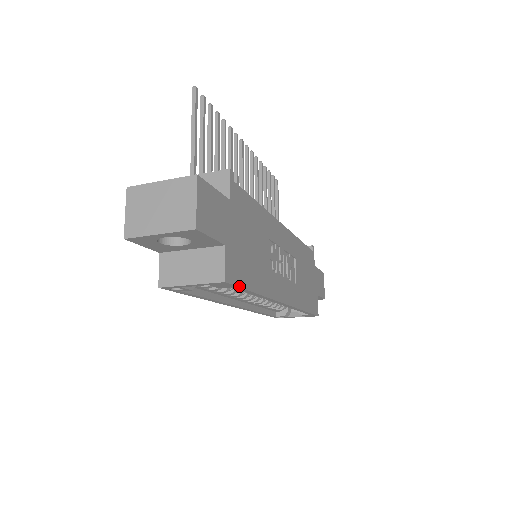
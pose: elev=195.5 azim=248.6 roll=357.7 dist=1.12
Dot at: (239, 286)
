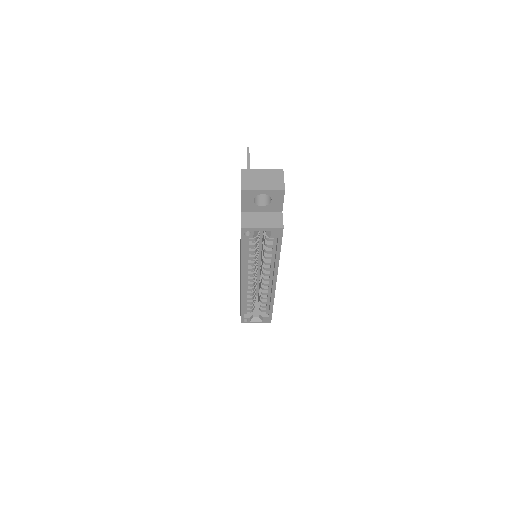
Dot at: occluded
